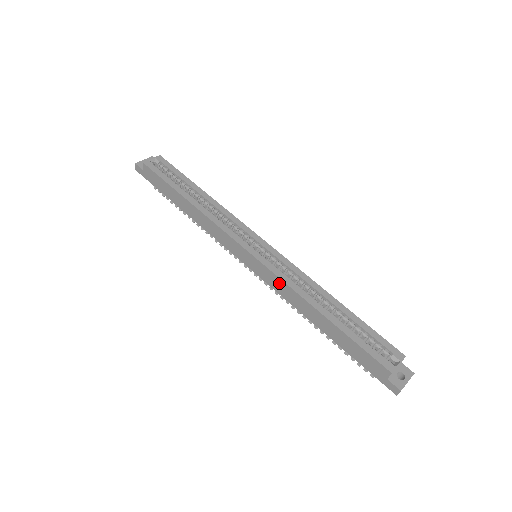
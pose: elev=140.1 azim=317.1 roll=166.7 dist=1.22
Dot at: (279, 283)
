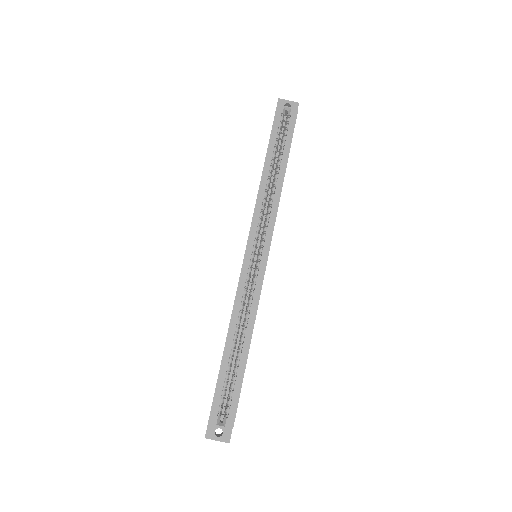
Dot at: (237, 291)
